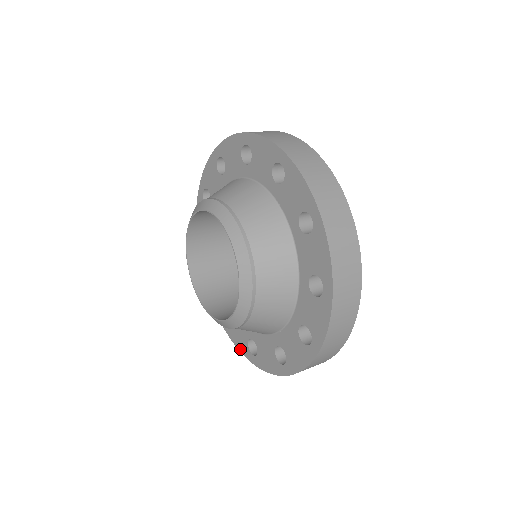
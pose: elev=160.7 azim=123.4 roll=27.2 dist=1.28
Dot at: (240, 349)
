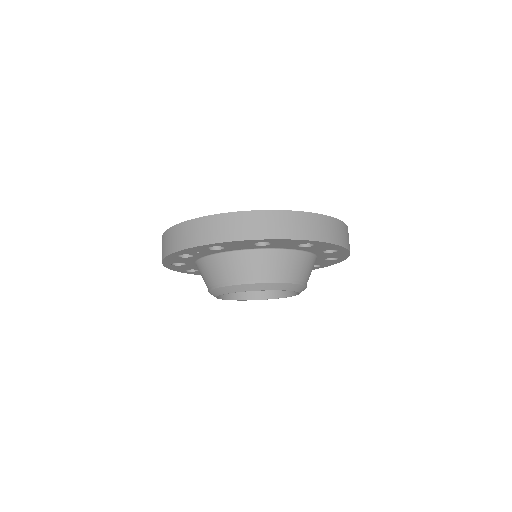
Dot at: occluded
